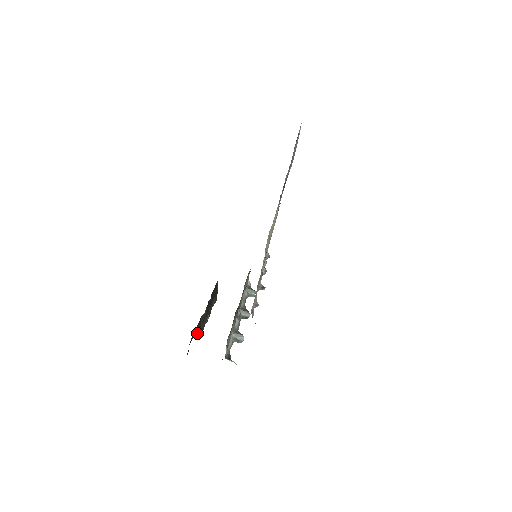
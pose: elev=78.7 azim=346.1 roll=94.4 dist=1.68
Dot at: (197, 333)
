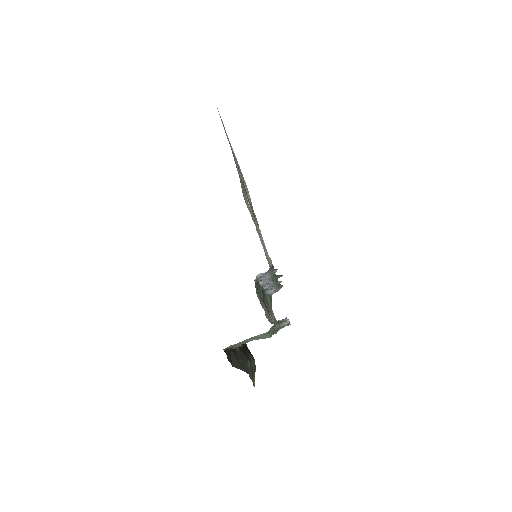
Dot at: (238, 366)
